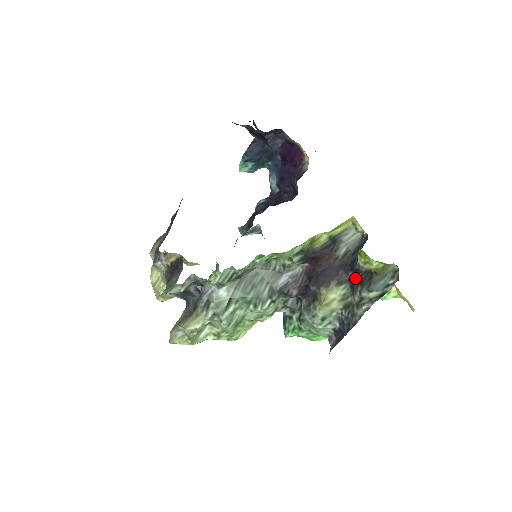
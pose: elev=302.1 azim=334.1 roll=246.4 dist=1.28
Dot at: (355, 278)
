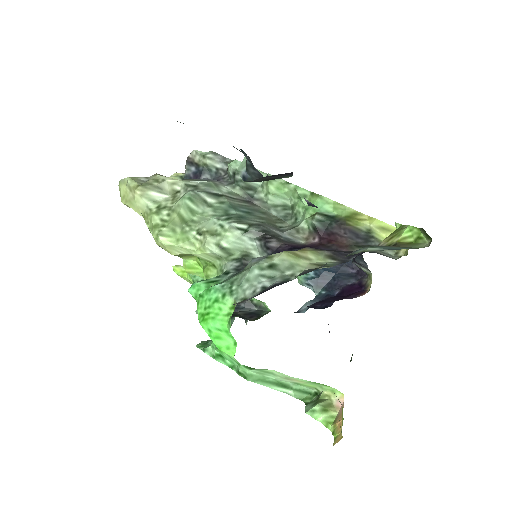
Dot at: (358, 255)
